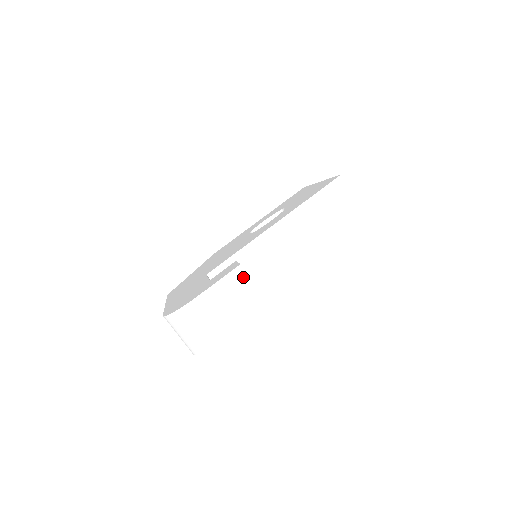
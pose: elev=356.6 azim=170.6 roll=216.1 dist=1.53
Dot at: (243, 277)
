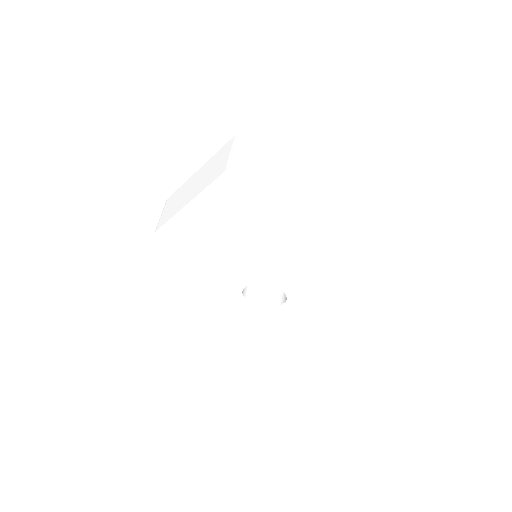
Dot at: (326, 171)
